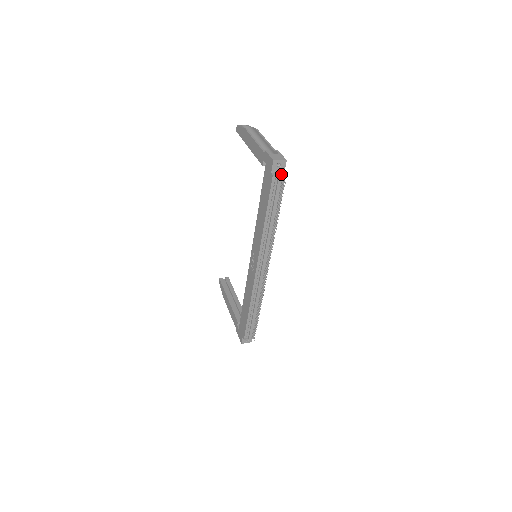
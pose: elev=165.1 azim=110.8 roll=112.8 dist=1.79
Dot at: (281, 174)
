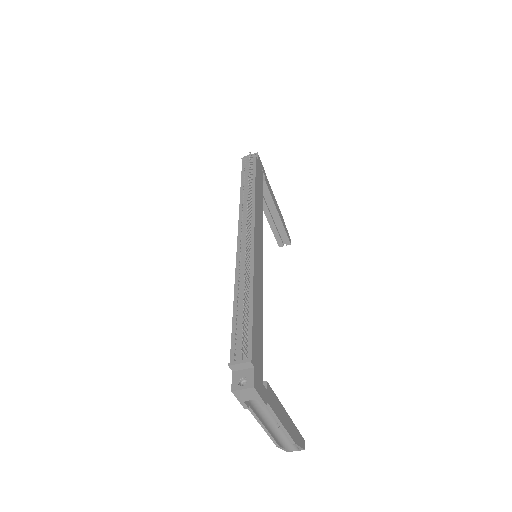
Dot at: occluded
